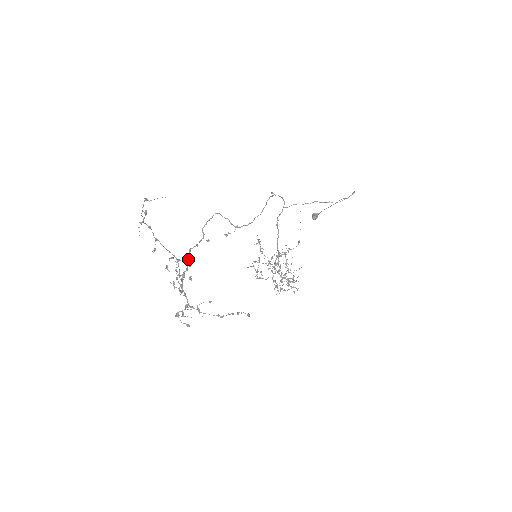
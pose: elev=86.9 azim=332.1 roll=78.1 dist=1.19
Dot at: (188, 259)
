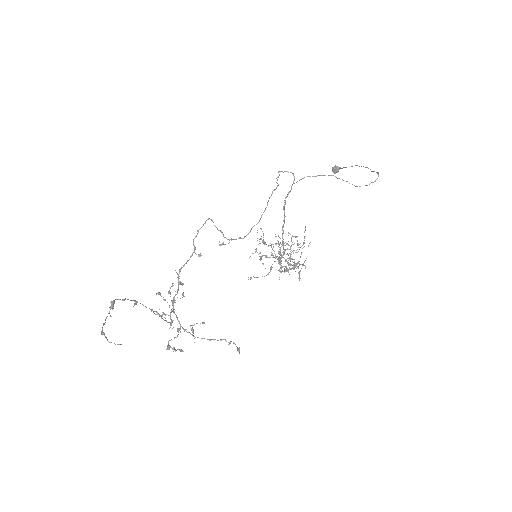
Dot at: (178, 280)
